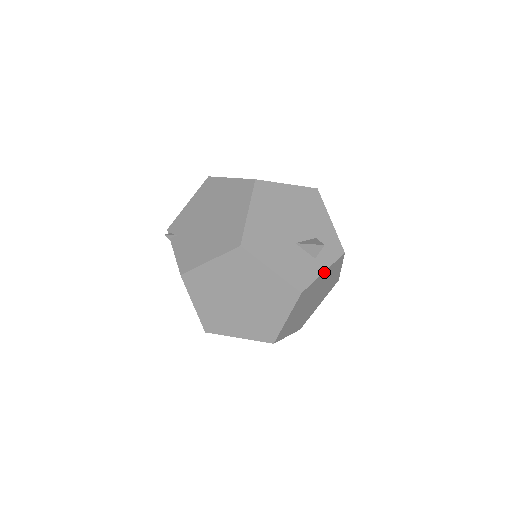
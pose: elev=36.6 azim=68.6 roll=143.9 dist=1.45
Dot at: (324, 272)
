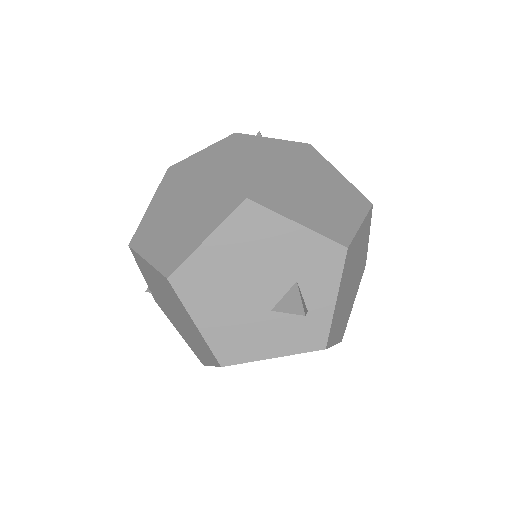
Dot at: (276, 141)
